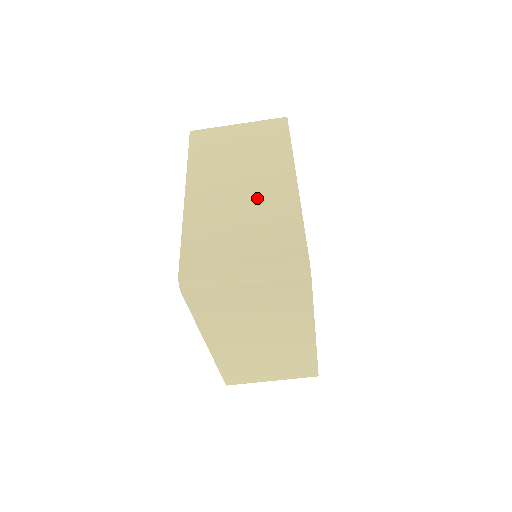
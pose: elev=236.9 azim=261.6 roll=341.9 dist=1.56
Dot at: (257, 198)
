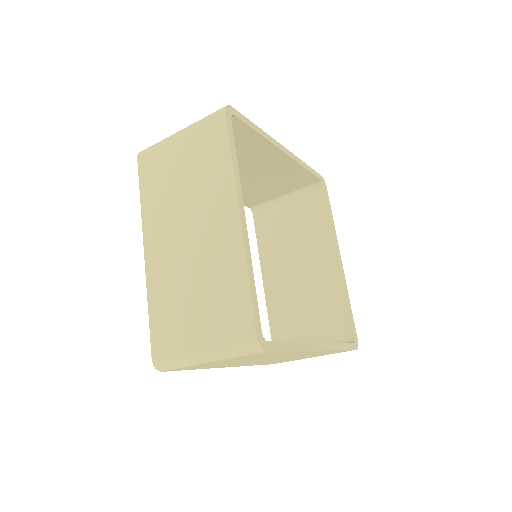
Dot at: (205, 252)
